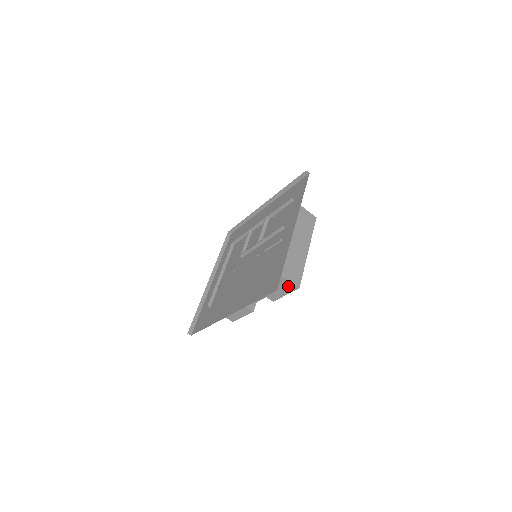
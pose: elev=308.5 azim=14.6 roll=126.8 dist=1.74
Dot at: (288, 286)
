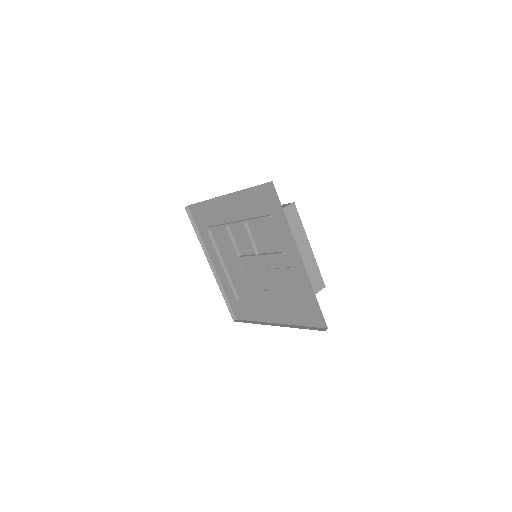
Dot at: occluded
